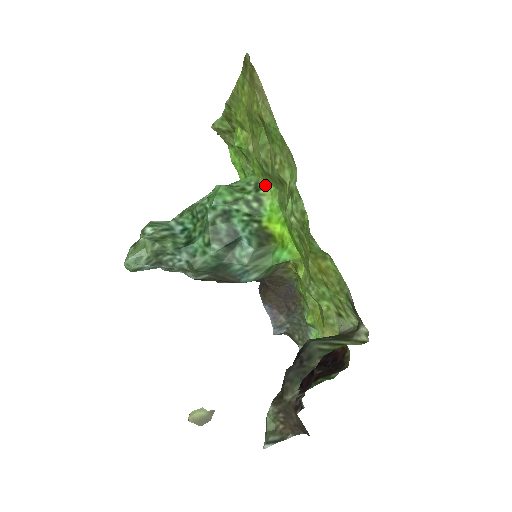
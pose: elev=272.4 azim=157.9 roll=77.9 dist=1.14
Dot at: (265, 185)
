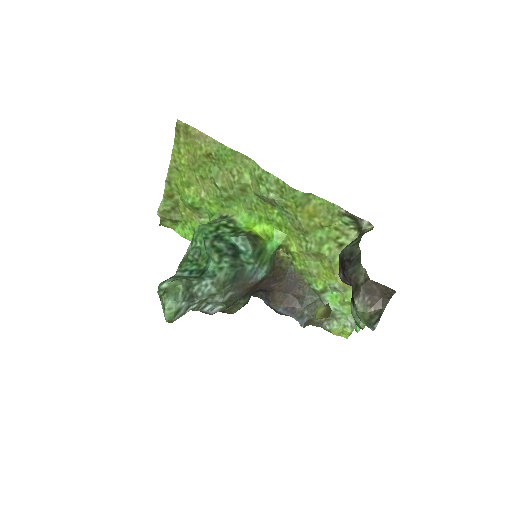
Dot at: (229, 211)
